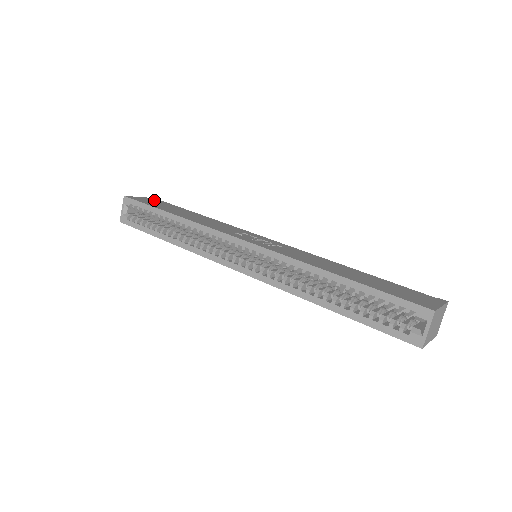
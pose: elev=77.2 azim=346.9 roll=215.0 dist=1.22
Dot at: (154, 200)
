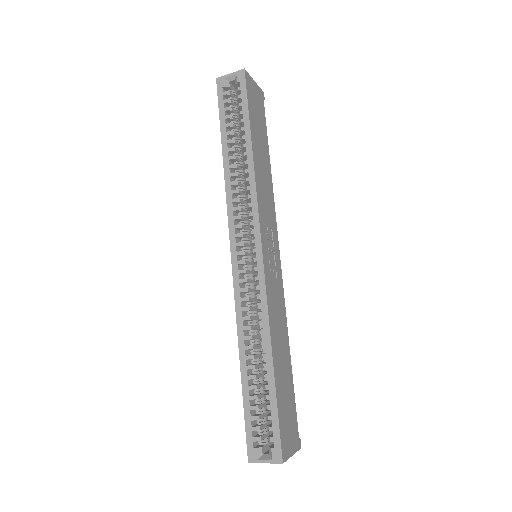
Dot at: (260, 98)
